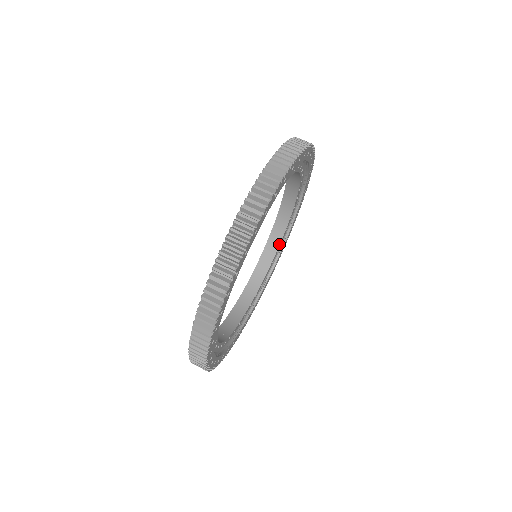
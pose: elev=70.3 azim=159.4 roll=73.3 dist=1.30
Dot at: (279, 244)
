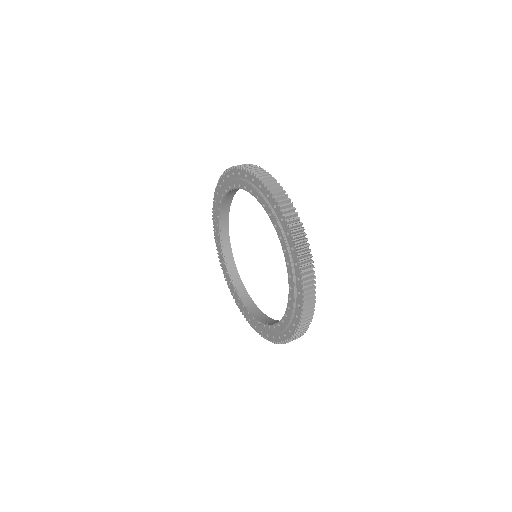
Dot at: (229, 211)
